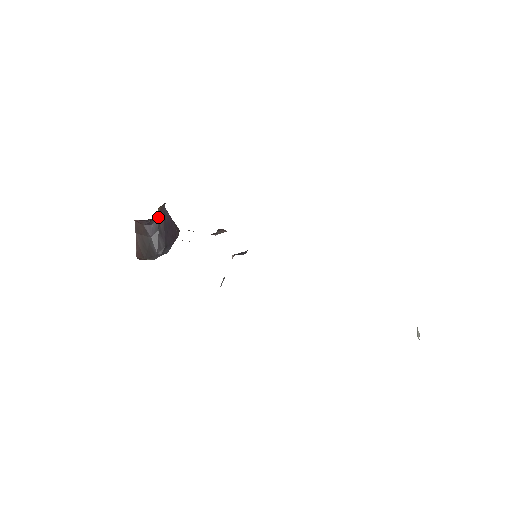
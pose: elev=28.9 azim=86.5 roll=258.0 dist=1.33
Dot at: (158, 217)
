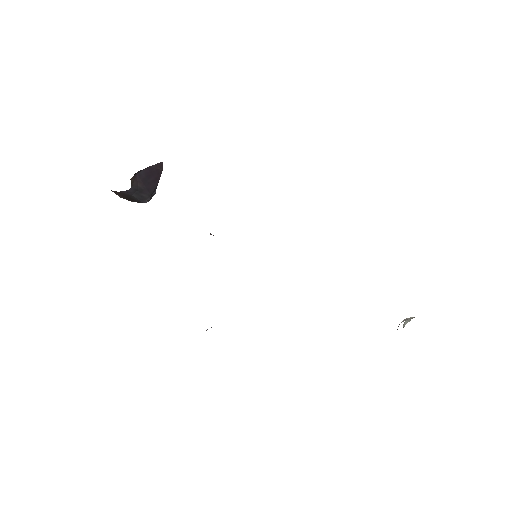
Dot at: (133, 183)
